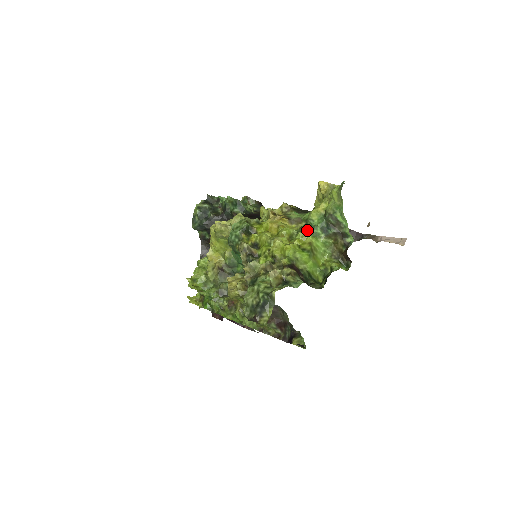
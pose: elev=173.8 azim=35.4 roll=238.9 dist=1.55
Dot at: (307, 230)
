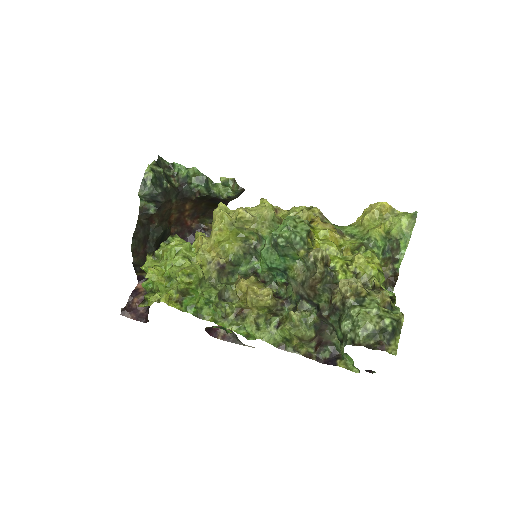
Dot at: (370, 249)
